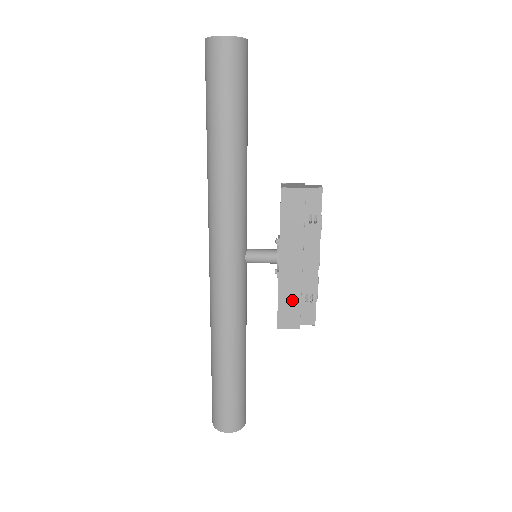
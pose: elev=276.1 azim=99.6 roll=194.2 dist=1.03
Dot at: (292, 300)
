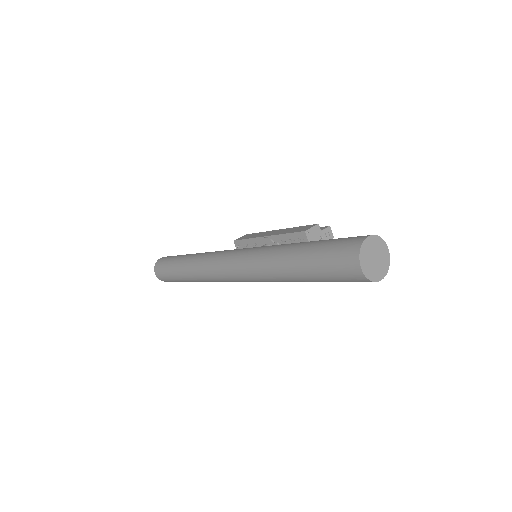
Dot at: (295, 229)
